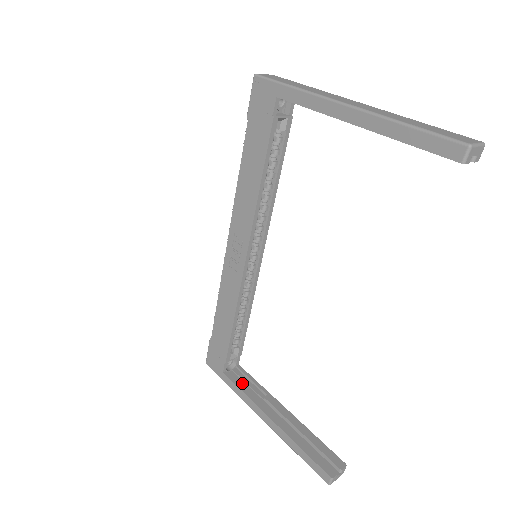
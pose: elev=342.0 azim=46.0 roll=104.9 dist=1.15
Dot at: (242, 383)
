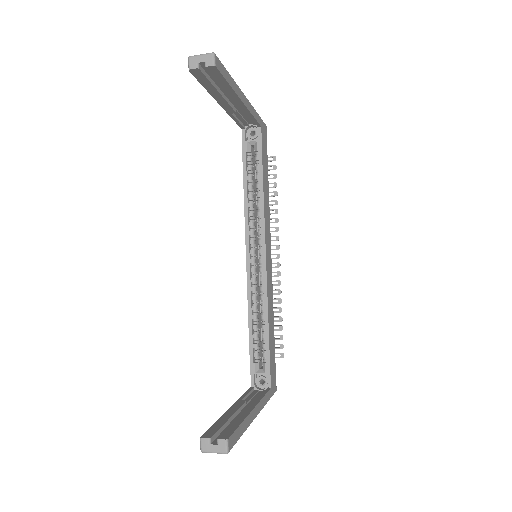
Dot at: (256, 396)
